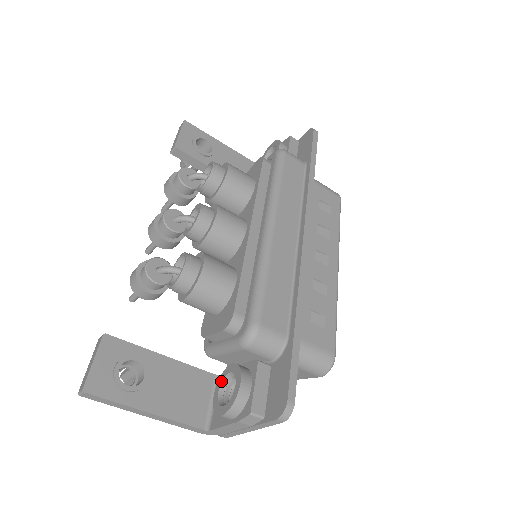
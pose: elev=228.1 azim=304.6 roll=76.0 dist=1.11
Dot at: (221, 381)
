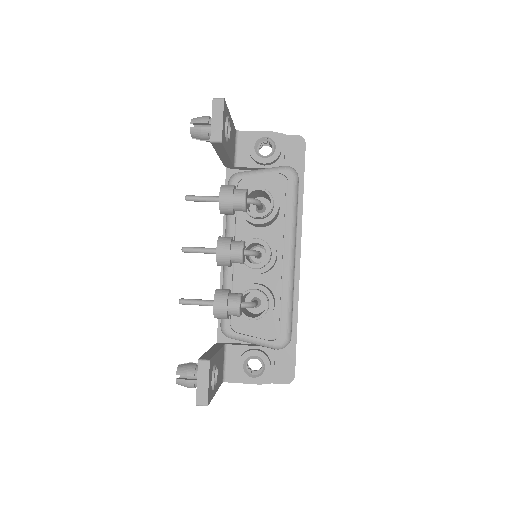
Dot at: (245, 359)
